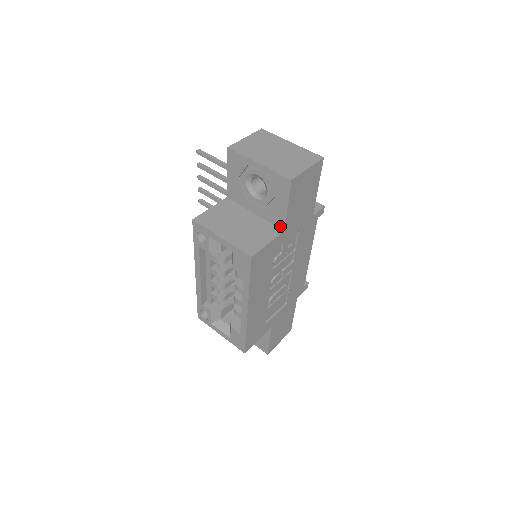
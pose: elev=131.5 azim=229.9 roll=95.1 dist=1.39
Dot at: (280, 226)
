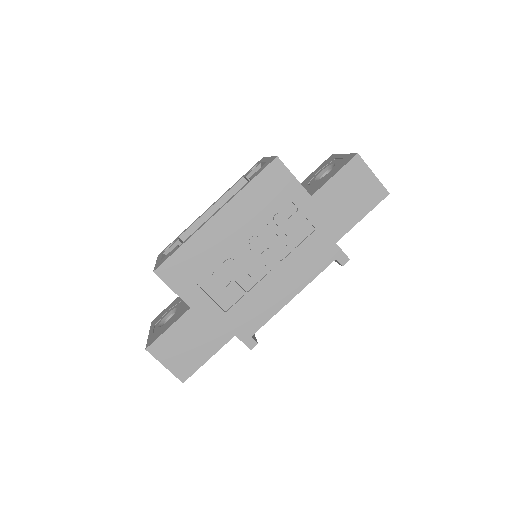
Dot at: (312, 194)
